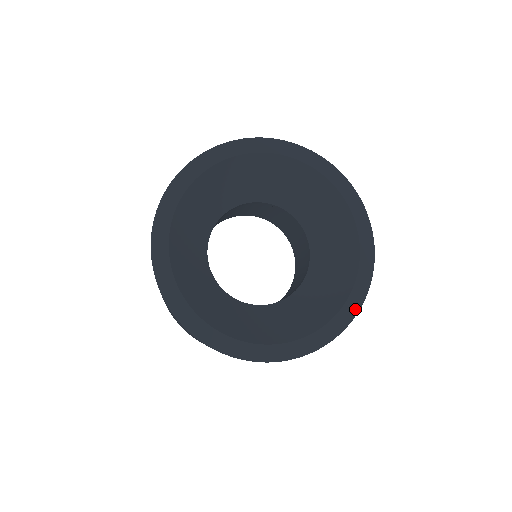
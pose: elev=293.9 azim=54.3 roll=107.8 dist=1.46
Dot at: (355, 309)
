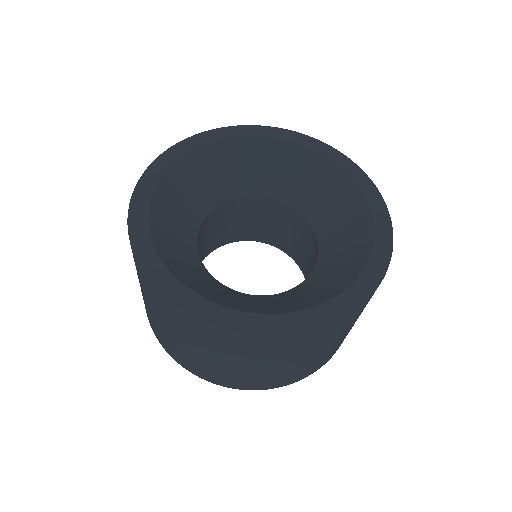
Dot at: (302, 326)
